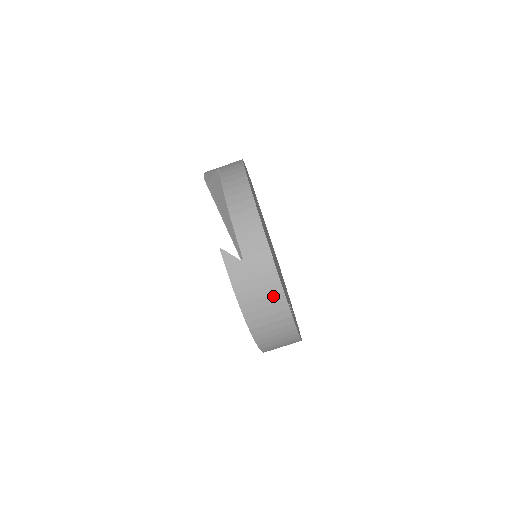
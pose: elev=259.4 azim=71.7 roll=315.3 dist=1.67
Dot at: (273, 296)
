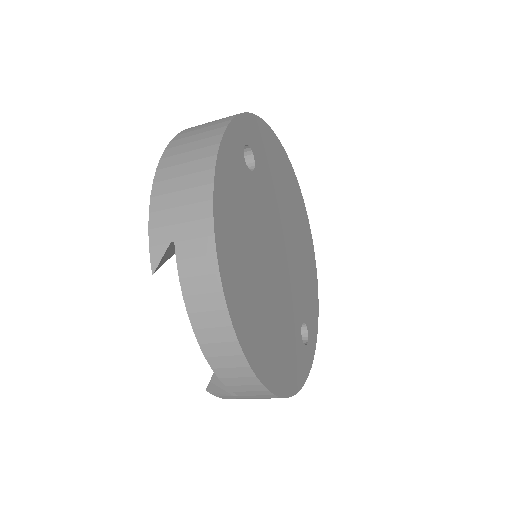
Dot at: occluded
